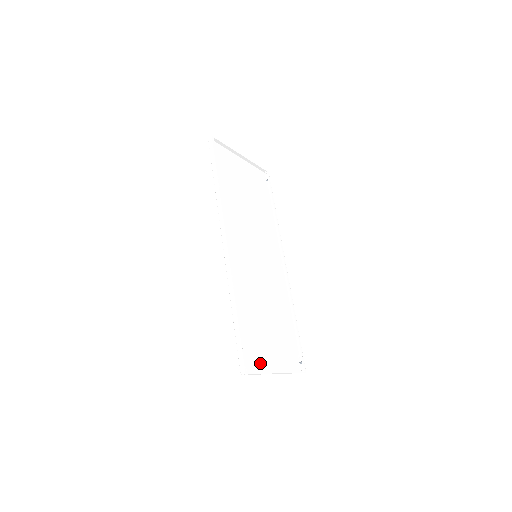
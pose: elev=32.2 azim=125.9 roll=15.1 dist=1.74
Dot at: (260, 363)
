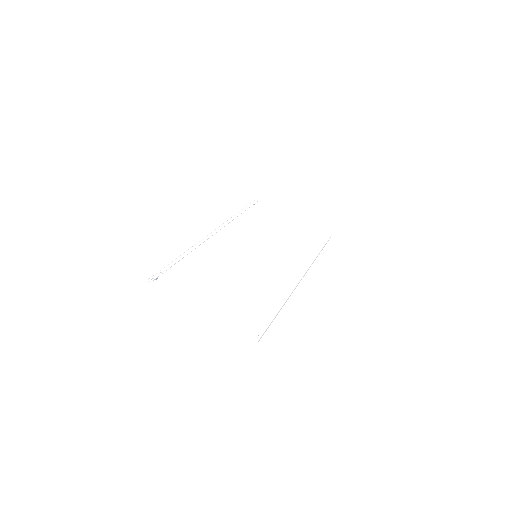
Dot at: (184, 295)
